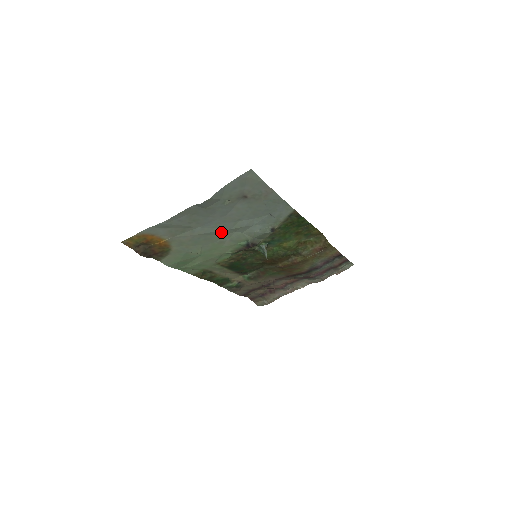
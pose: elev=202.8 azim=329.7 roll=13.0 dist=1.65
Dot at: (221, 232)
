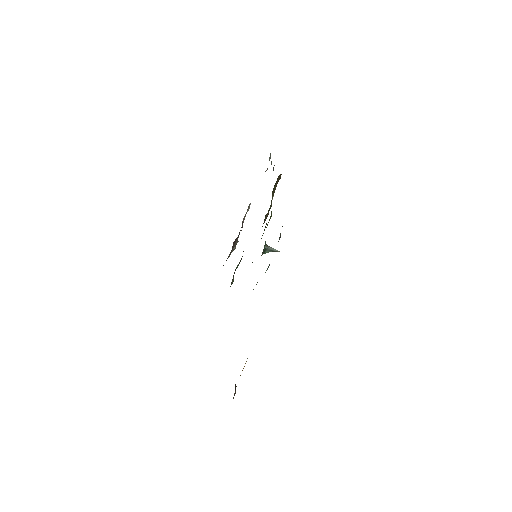
Dot at: occluded
